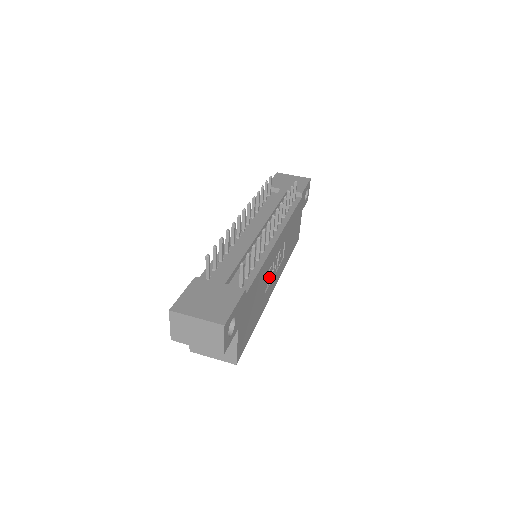
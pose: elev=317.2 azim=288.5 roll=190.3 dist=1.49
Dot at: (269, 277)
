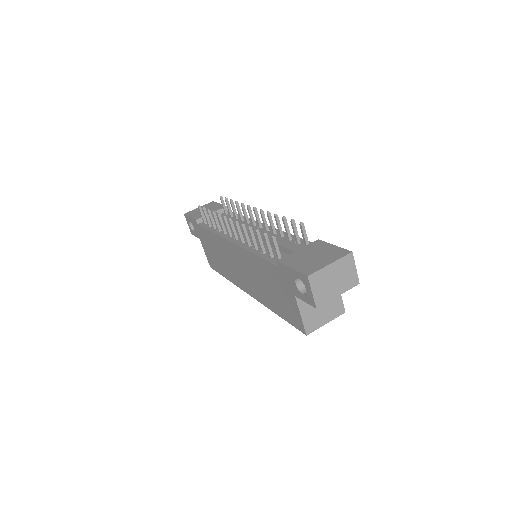
Dot at: occluded
